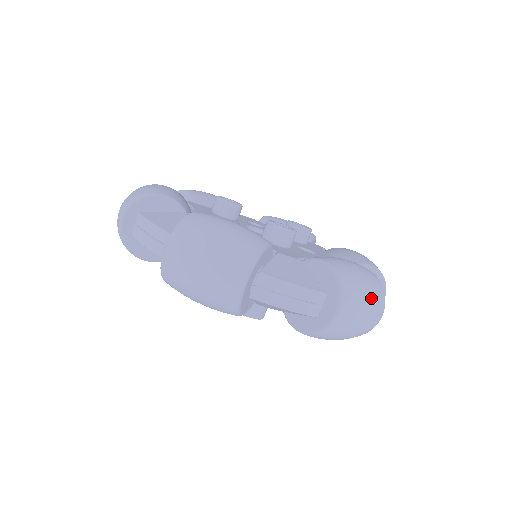
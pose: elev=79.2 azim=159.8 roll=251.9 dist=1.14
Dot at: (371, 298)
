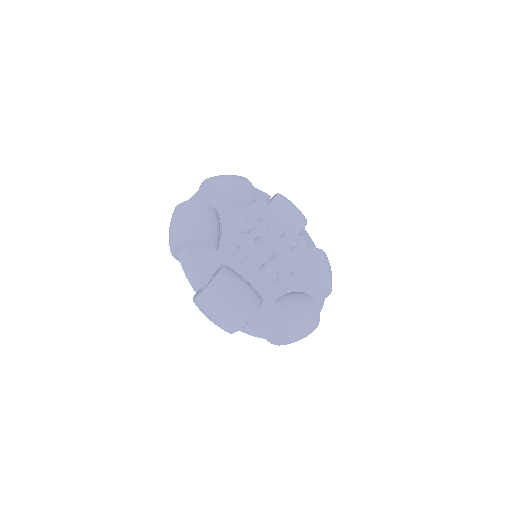
Dot at: (307, 333)
